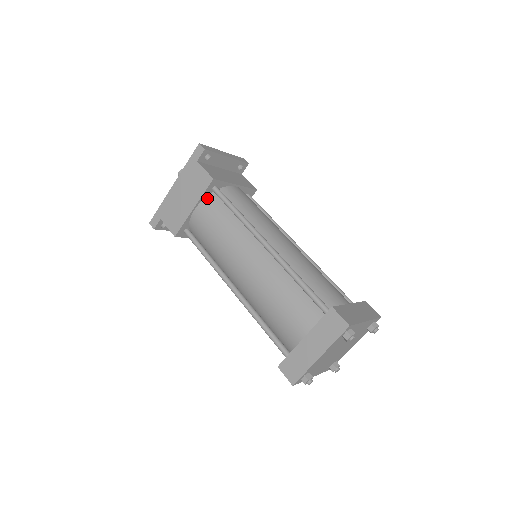
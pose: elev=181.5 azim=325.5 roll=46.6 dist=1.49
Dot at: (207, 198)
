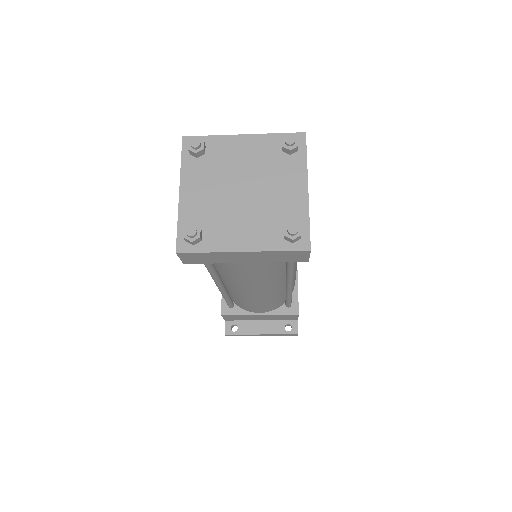
Dot at: occluded
